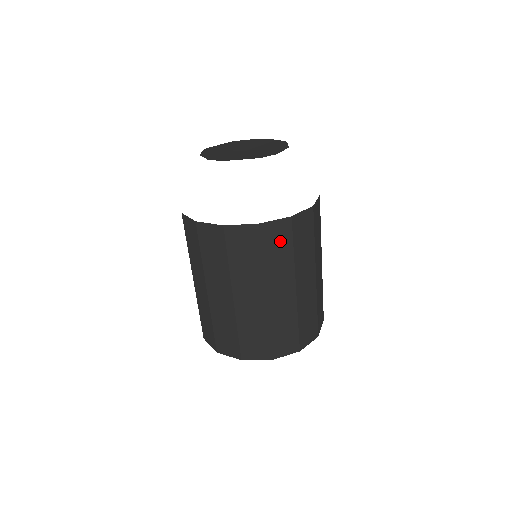
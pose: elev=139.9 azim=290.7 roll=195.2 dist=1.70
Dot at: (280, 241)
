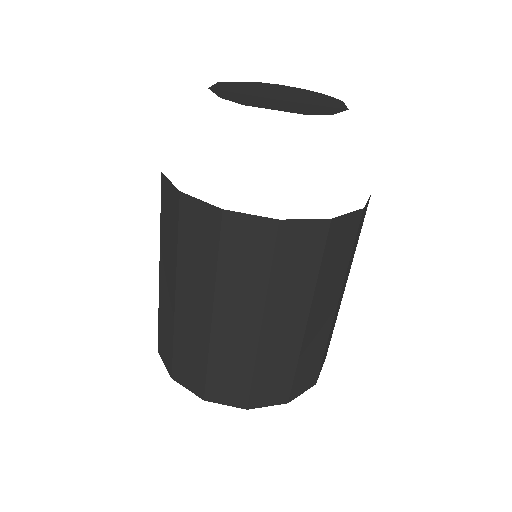
Dot at: (304, 252)
